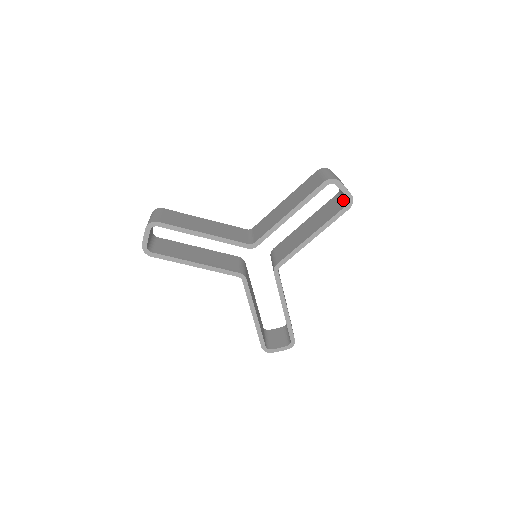
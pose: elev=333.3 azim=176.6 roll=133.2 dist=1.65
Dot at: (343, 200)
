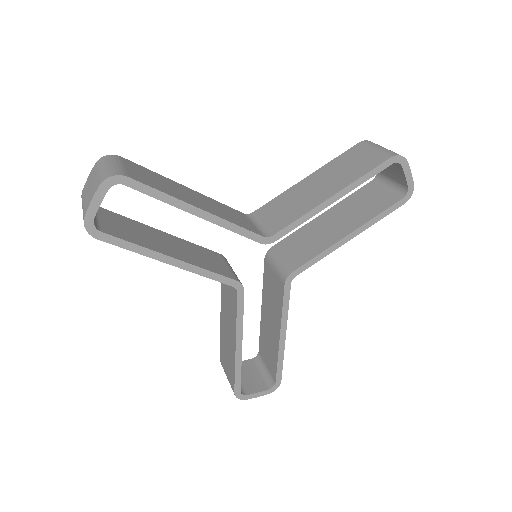
Dot at: (392, 190)
